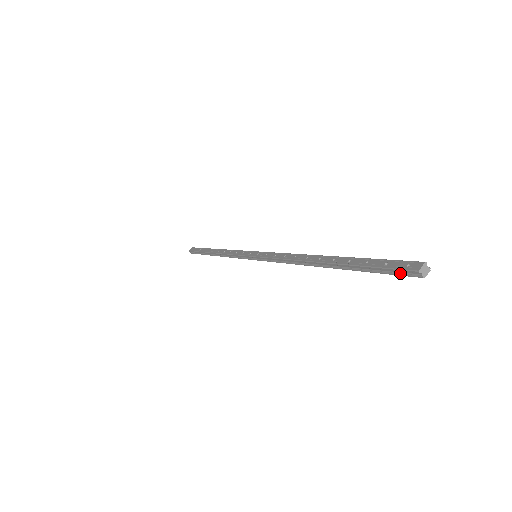
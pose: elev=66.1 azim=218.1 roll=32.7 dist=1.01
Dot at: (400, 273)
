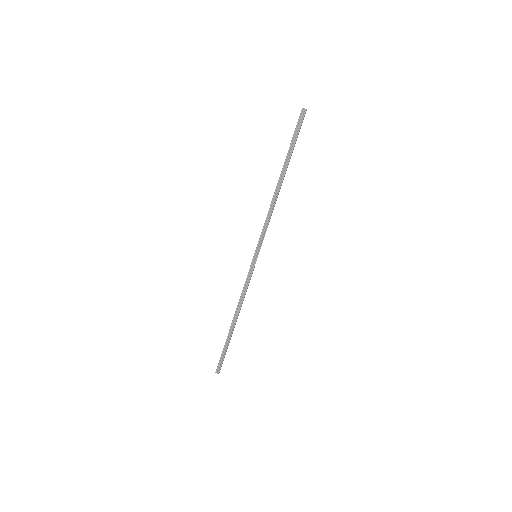
Dot at: (301, 121)
